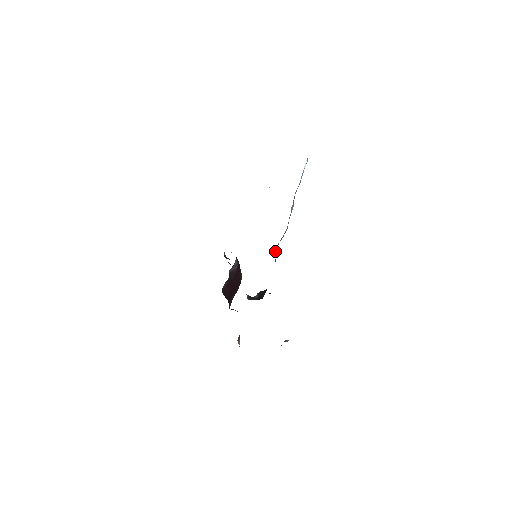
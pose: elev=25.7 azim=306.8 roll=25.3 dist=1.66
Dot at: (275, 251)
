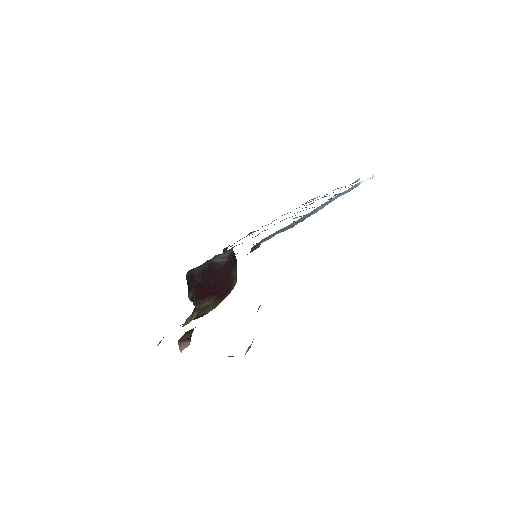
Dot at: (264, 240)
